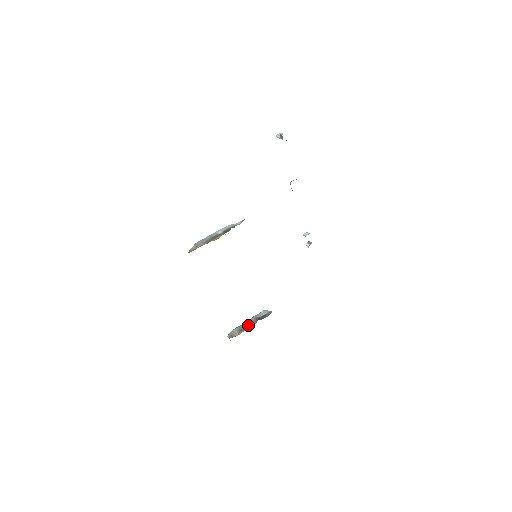
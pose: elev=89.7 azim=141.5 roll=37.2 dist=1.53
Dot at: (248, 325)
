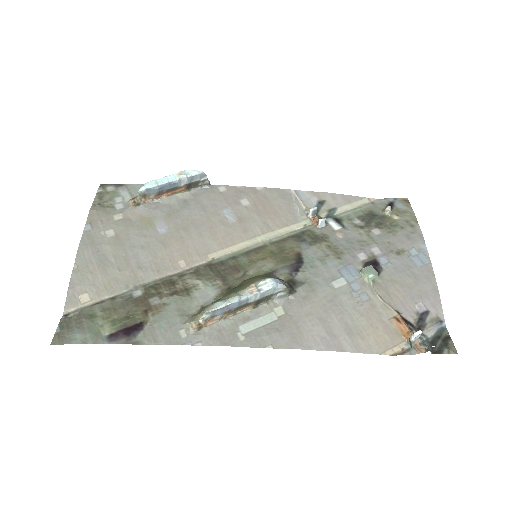
Dot at: (172, 189)
